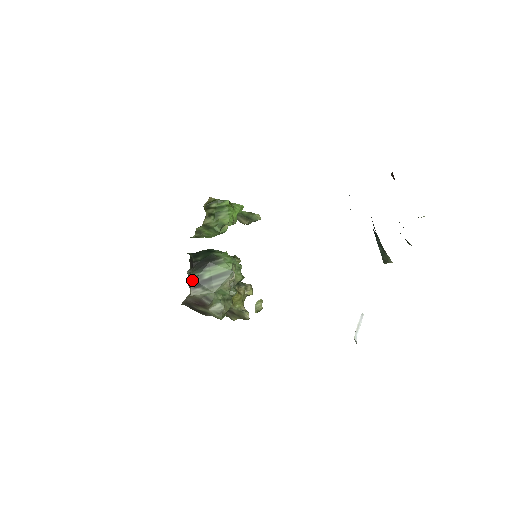
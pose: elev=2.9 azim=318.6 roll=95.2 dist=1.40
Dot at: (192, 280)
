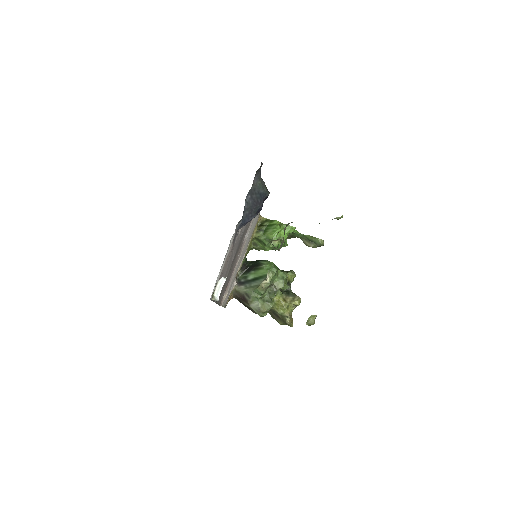
Dot at: (240, 279)
